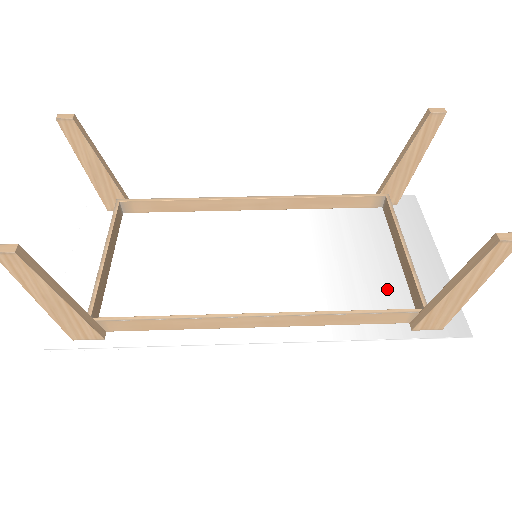
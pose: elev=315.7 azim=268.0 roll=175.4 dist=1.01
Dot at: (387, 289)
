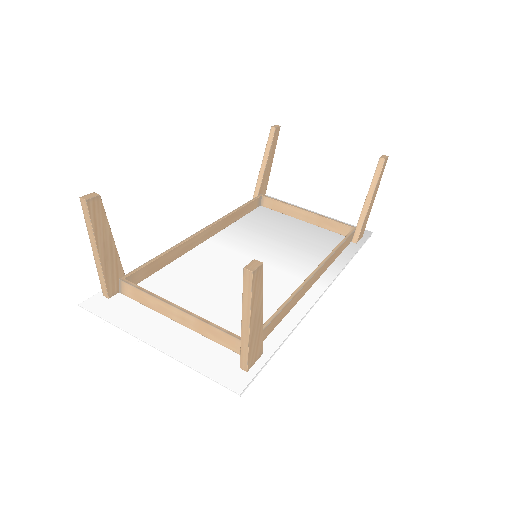
Dot at: (323, 235)
